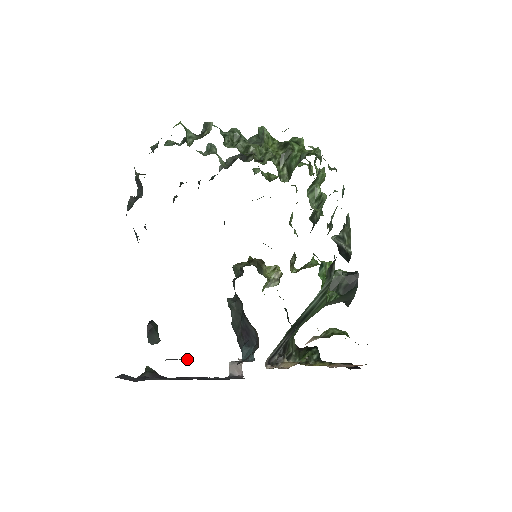
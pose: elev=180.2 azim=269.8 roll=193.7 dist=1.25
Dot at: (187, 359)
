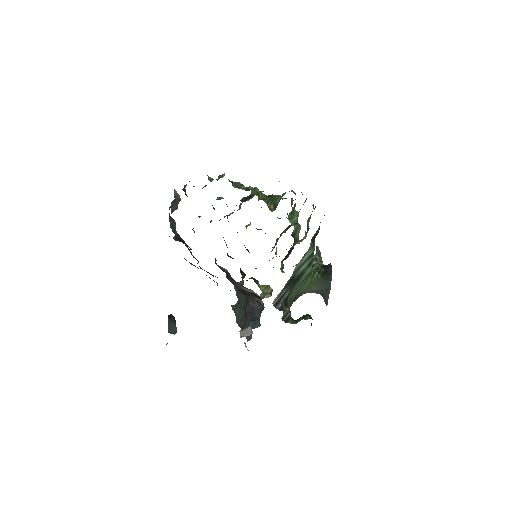
Dot at: occluded
